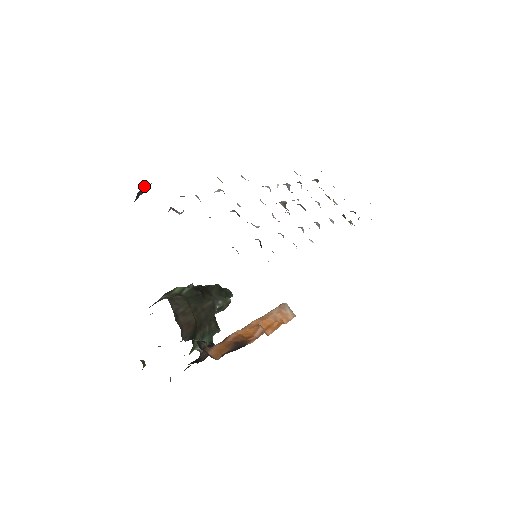
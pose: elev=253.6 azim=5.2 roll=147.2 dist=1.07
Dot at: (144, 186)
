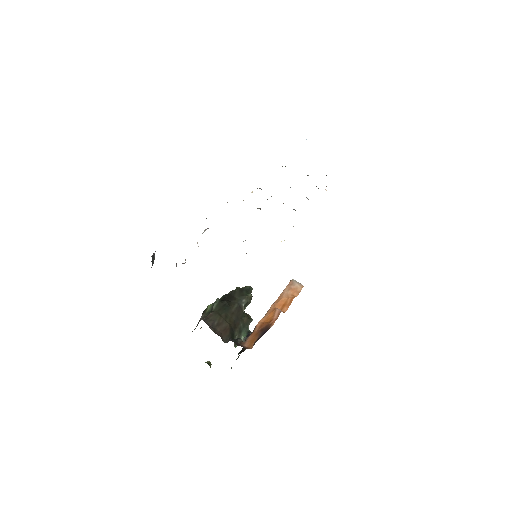
Dot at: (153, 255)
